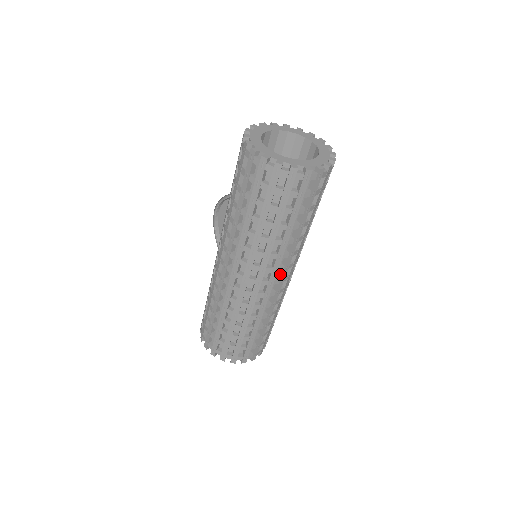
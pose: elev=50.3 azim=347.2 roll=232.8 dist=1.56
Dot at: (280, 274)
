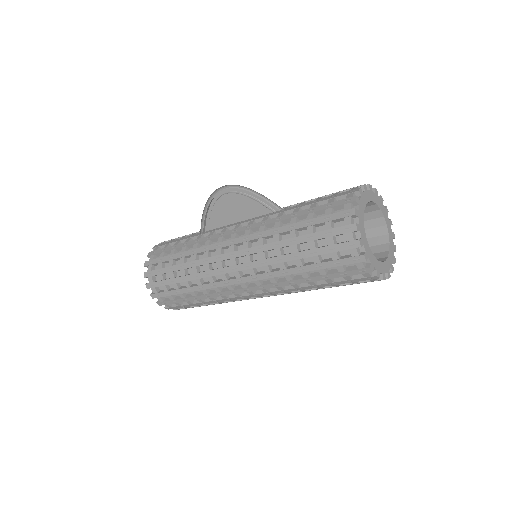
Dot at: occluded
